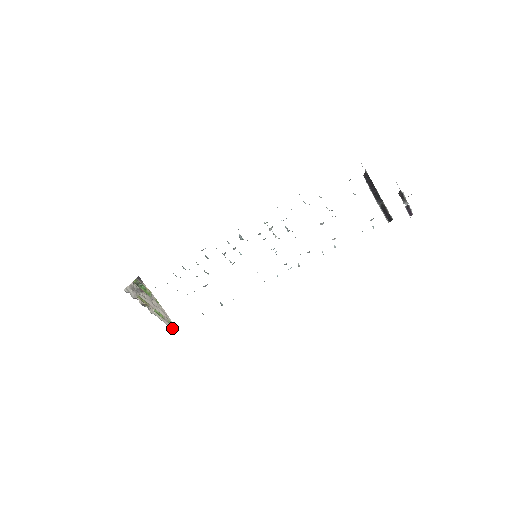
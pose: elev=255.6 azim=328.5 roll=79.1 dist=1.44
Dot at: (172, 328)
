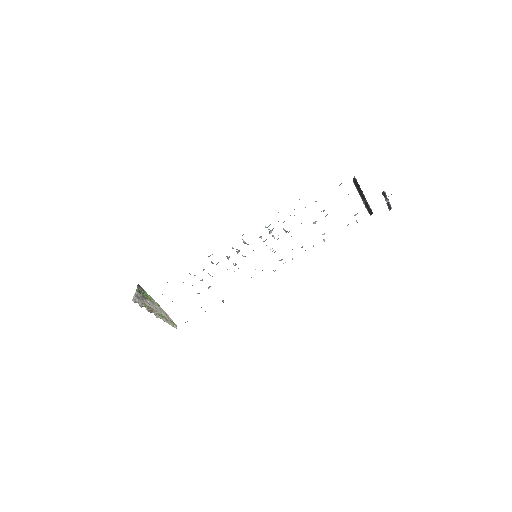
Dot at: (175, 327)
